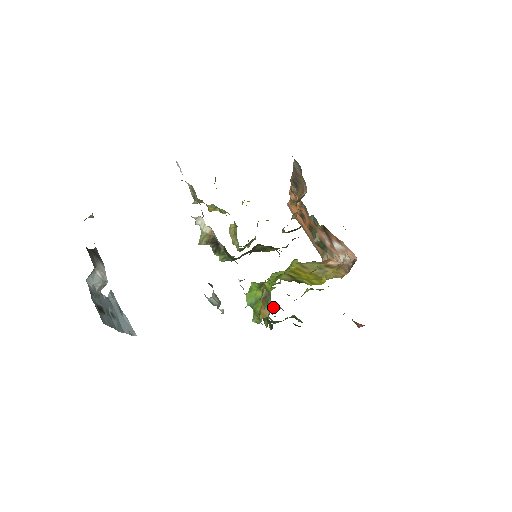
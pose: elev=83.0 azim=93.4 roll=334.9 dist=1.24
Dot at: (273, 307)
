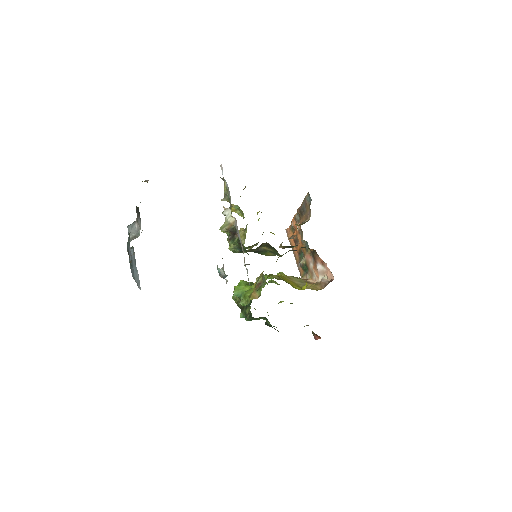
Dot at: (250, 307)
